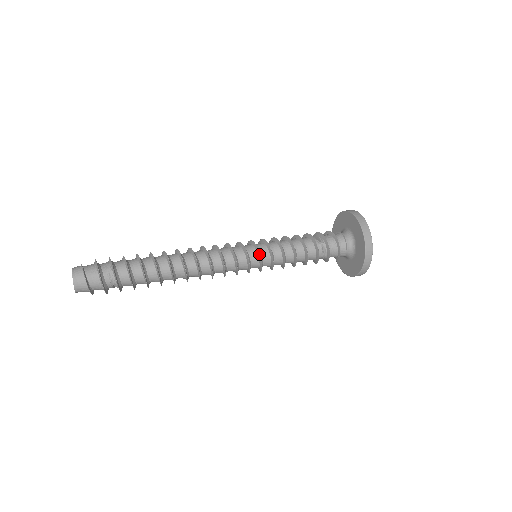
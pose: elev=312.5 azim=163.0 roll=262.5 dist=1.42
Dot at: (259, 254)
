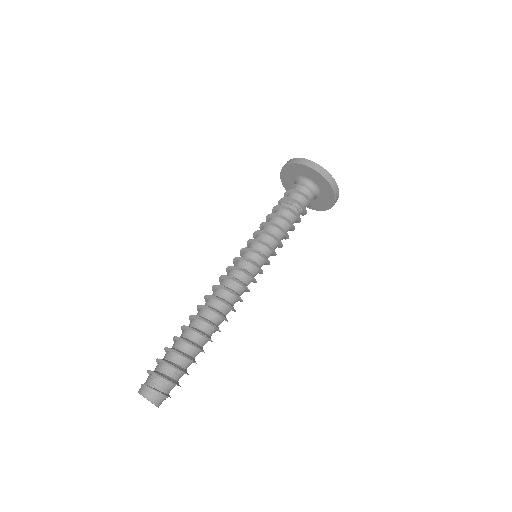
Dot at: (263, 256)
